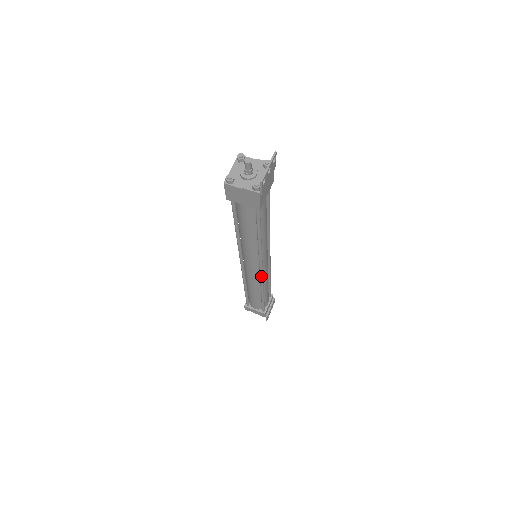
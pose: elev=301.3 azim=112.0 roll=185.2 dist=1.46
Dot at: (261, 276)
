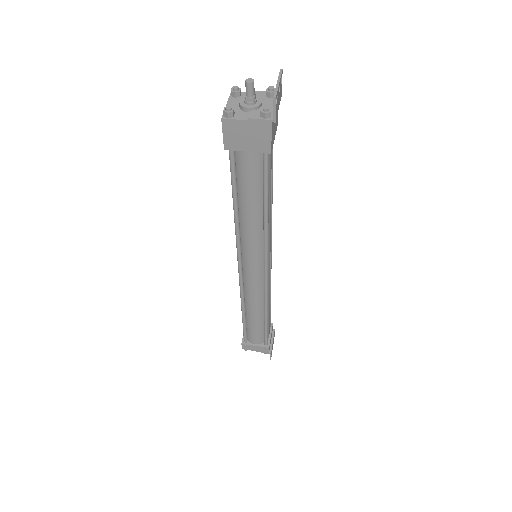
Dot at: (266, 282)
